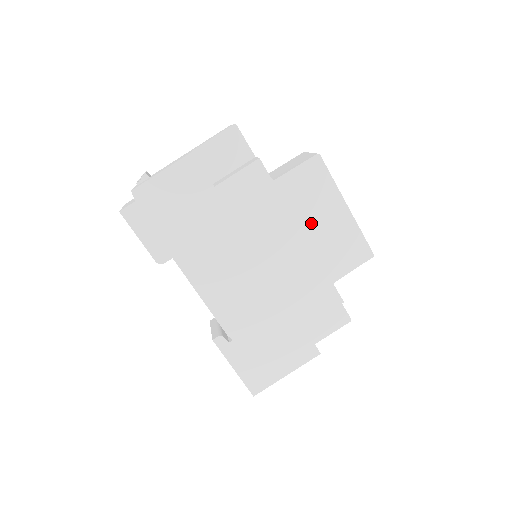
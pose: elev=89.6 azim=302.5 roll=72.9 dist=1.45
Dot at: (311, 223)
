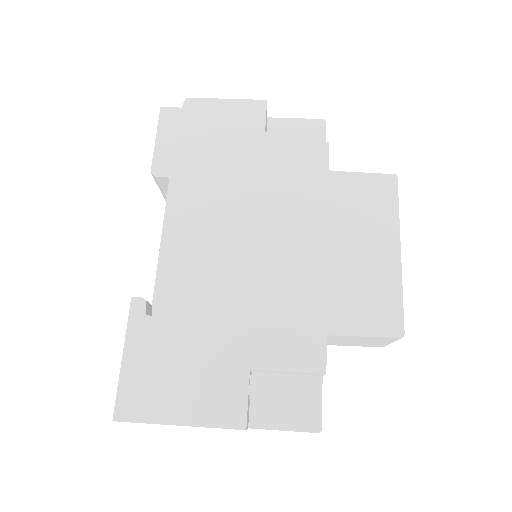
Dot at: (344, 241)
